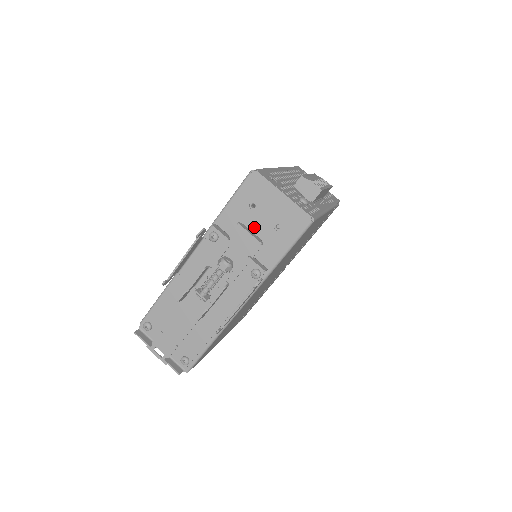
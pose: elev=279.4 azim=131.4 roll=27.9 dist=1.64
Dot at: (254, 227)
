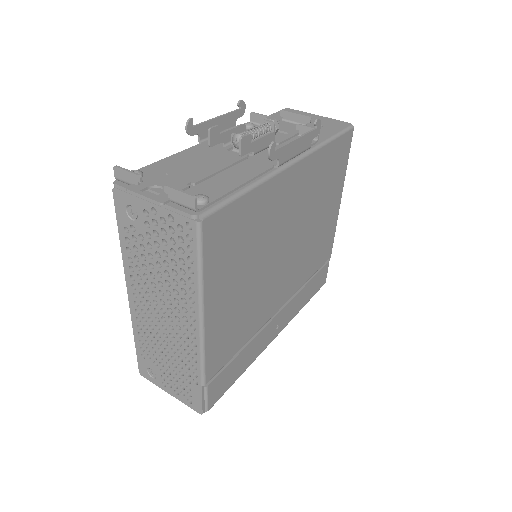
Dot at: occluded
